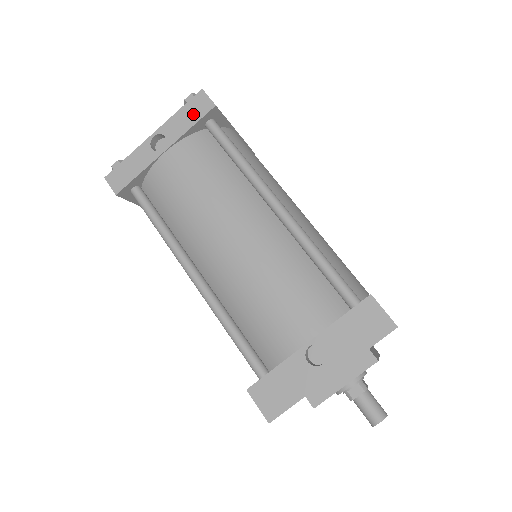
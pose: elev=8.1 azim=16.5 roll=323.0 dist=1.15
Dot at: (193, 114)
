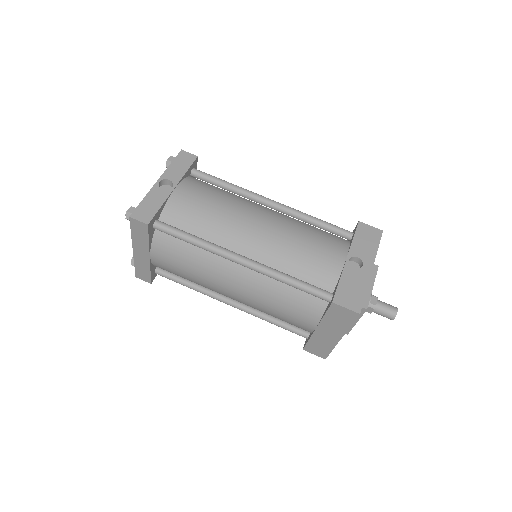
Dot at: (184, 163)
